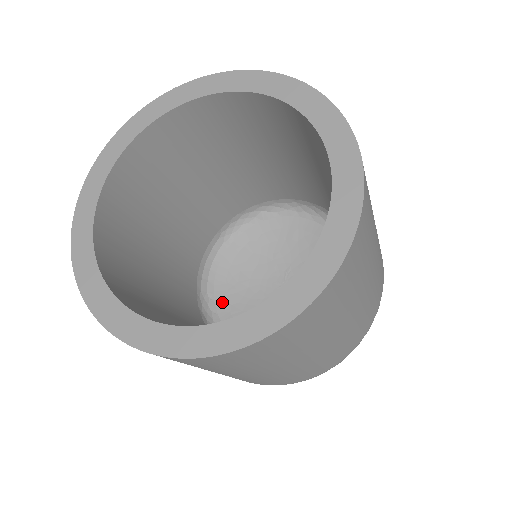
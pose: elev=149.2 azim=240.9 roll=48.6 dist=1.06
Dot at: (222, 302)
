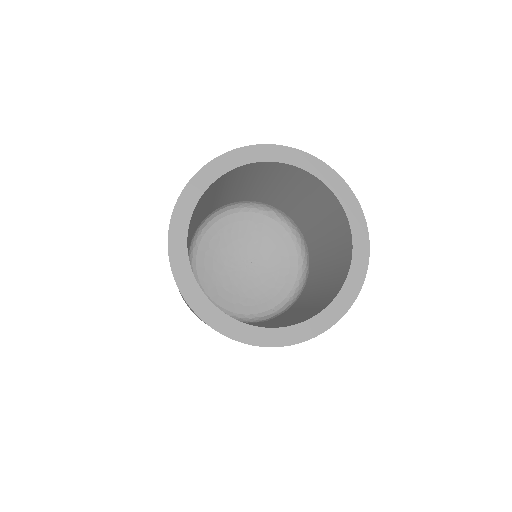
Dot at: (206, 242)
